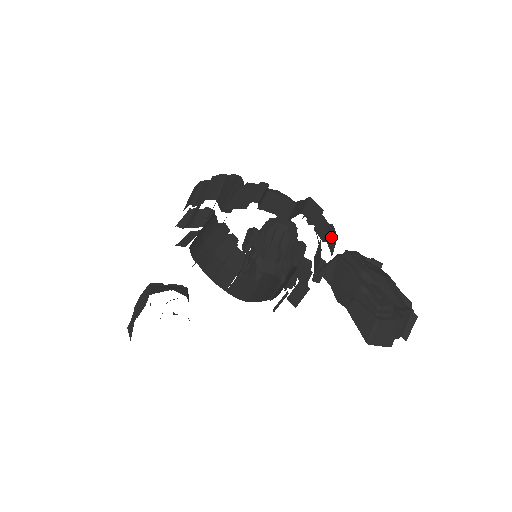
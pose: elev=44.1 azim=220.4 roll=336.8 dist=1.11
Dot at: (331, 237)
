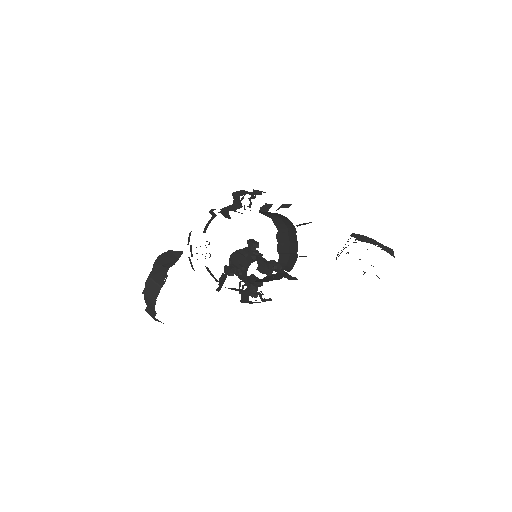
Dot at: occluded
